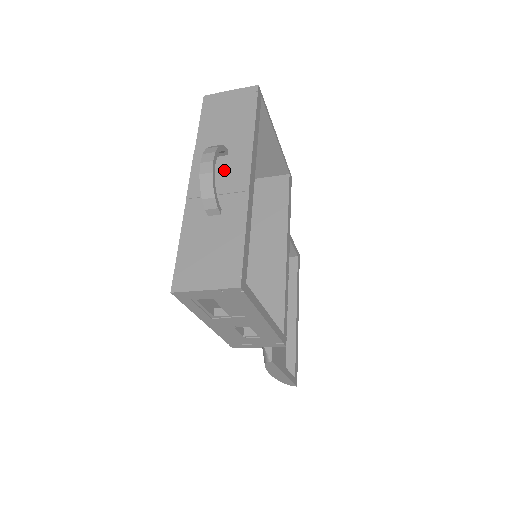
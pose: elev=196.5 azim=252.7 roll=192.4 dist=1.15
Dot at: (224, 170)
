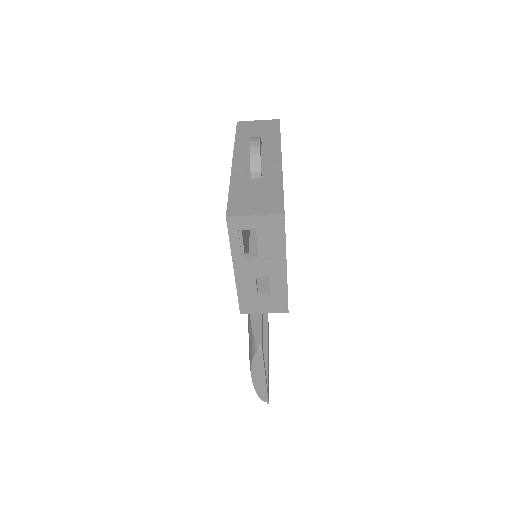
Dot at: occluded
